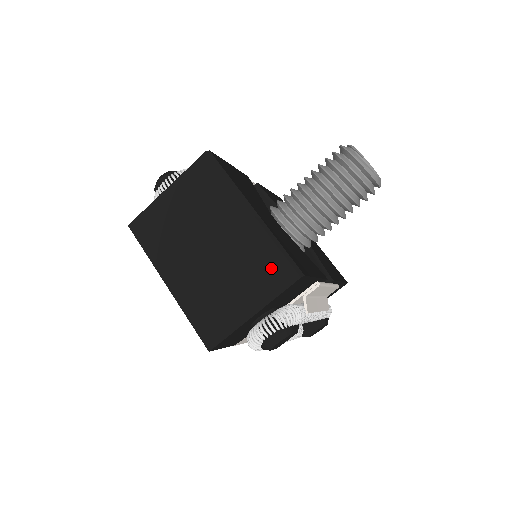
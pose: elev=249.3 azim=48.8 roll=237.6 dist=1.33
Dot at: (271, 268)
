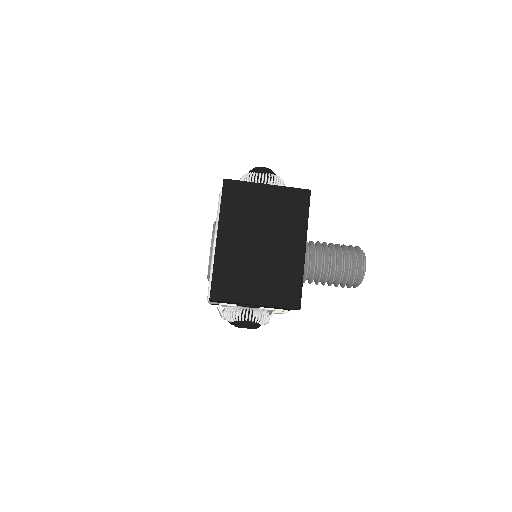
Dot at: (287, 289)
